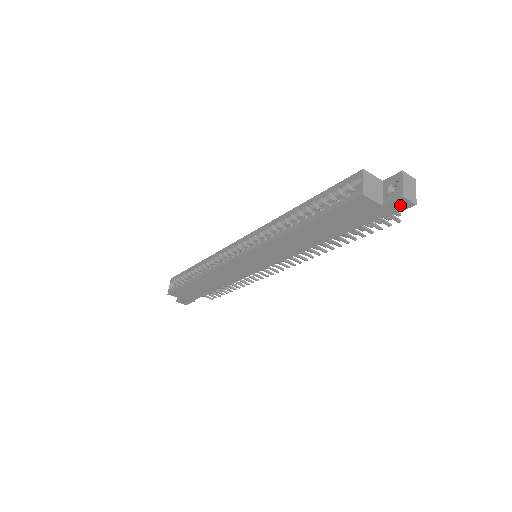
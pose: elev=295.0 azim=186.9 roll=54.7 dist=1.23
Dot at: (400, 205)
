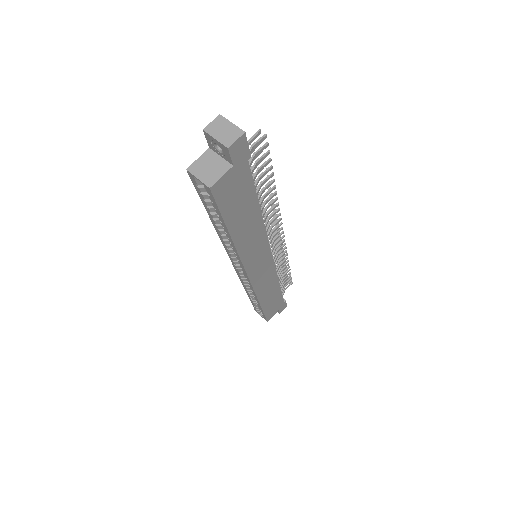
Dot at: (239, 149)
